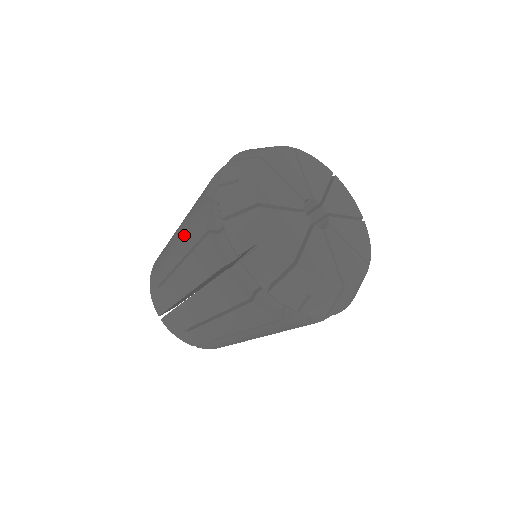
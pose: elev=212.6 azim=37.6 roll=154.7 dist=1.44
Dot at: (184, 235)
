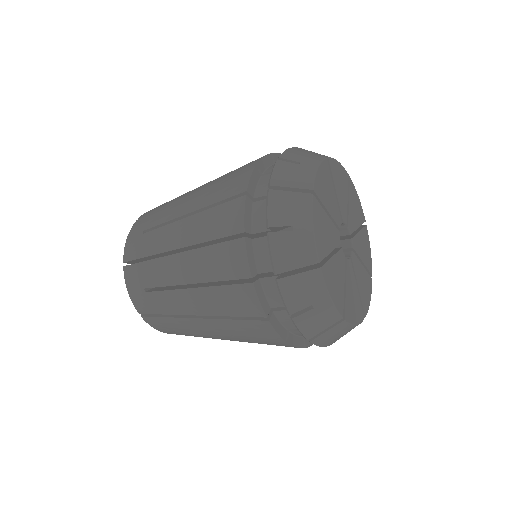
Dot at: (200, 258)
